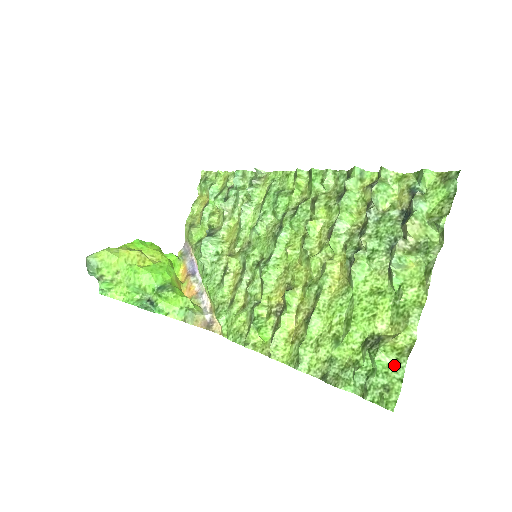
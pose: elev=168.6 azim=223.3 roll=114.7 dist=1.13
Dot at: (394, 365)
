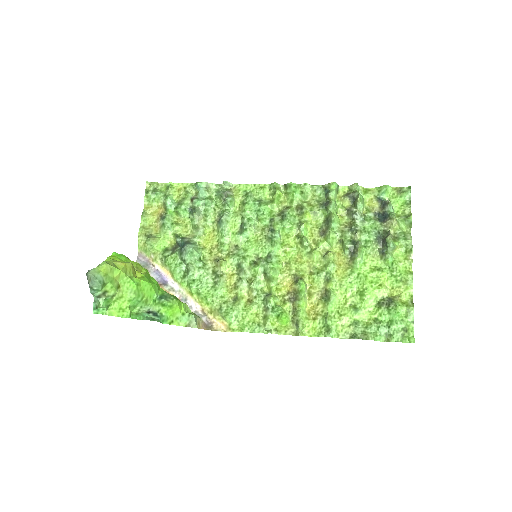
Dot at: (406, 314)
